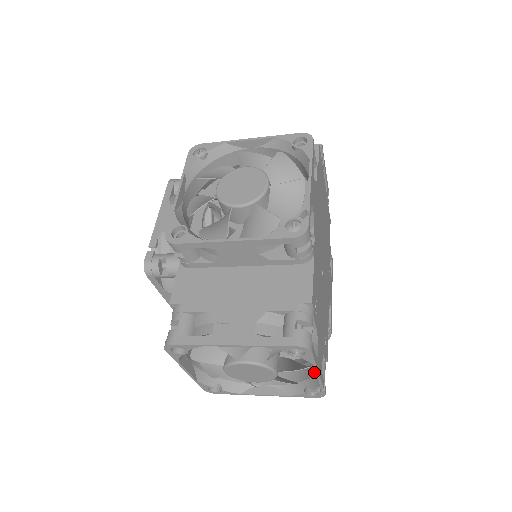
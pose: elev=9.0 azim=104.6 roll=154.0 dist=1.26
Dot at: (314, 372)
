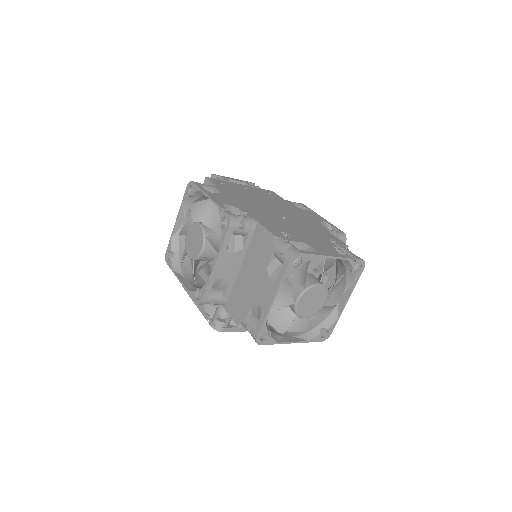
Dot at: occluded
